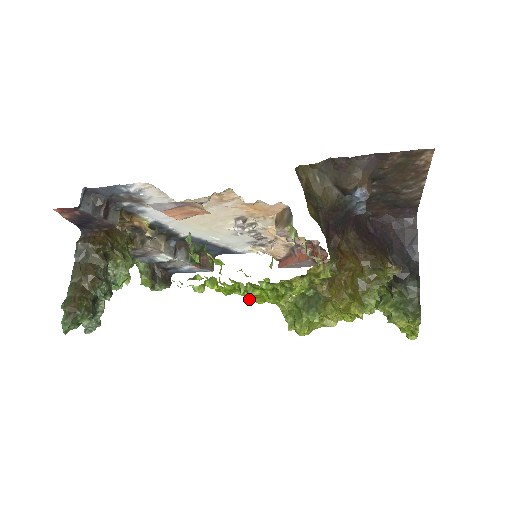
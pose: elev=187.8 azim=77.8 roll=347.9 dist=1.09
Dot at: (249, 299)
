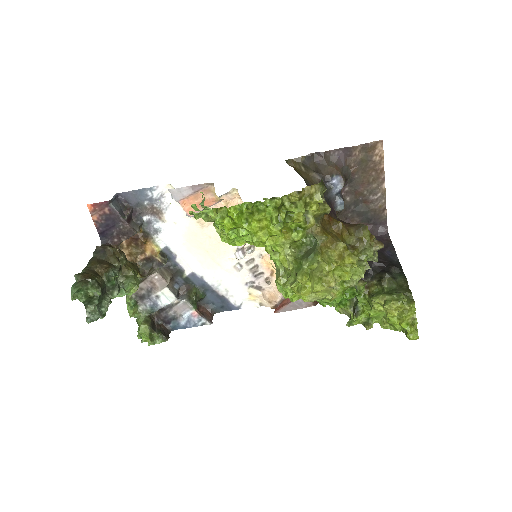
Dot at: (254, 236)
